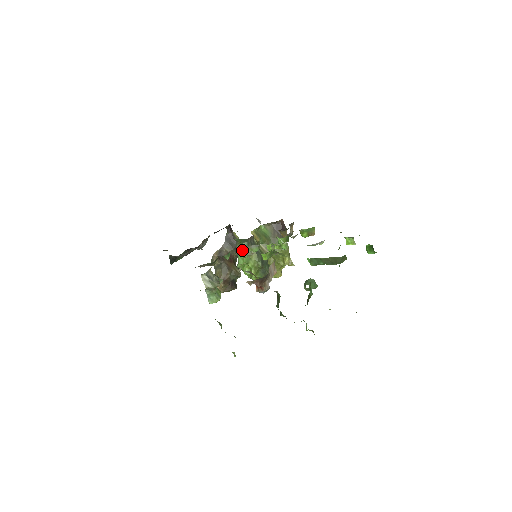
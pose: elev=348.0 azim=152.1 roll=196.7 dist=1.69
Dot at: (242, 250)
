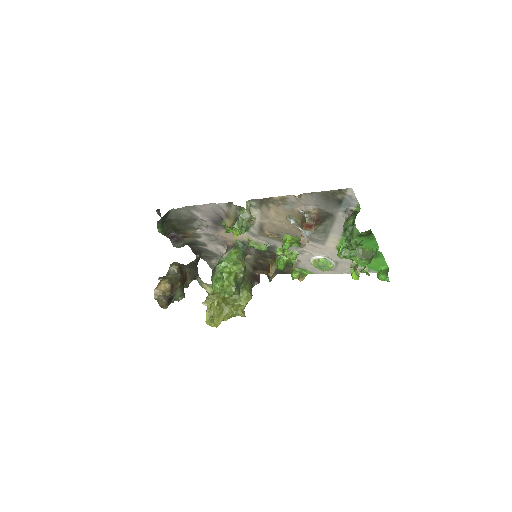
Dot at: (250, 242)
